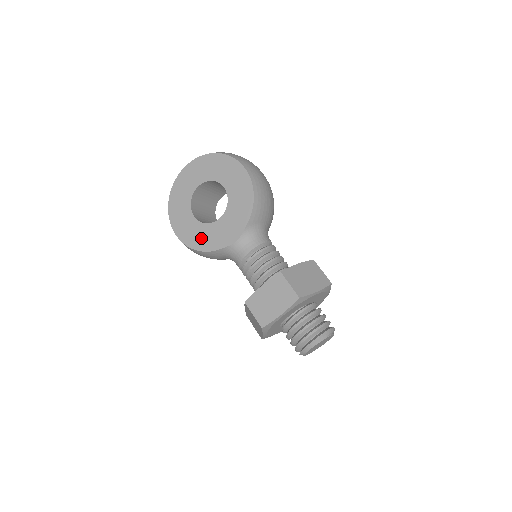
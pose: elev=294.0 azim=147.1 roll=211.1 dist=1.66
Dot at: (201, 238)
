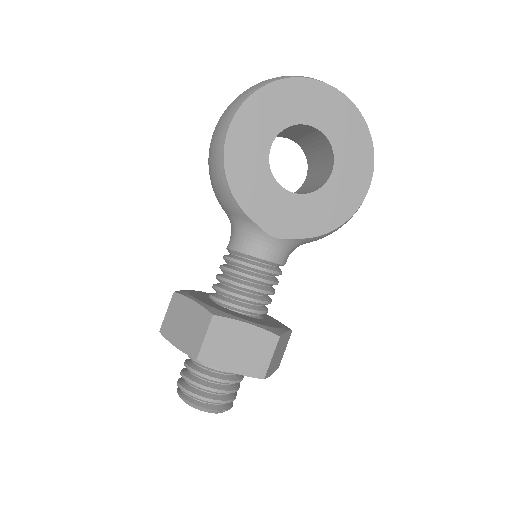
Dot at: (248, 177)
